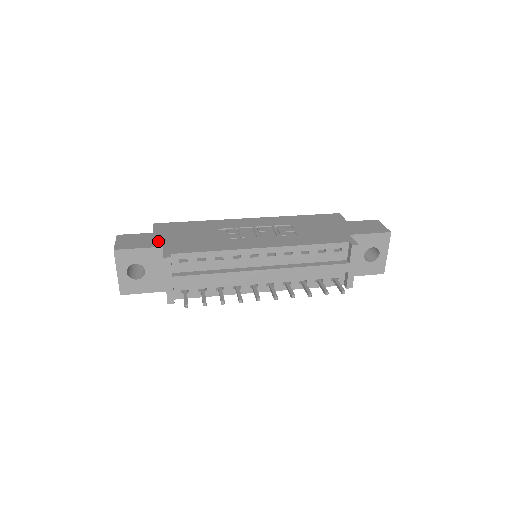
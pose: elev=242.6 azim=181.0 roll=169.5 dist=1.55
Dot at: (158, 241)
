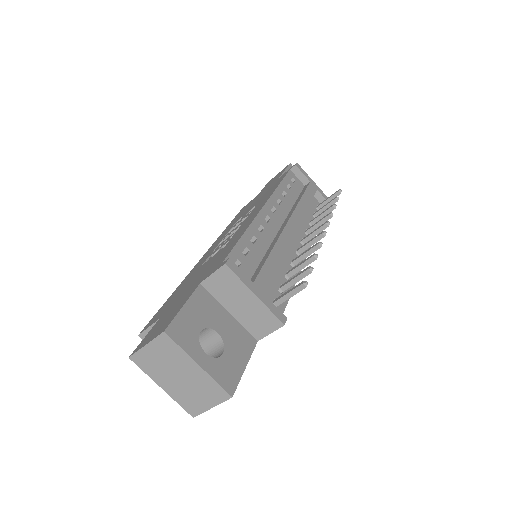
Dot at: (183, 297)
